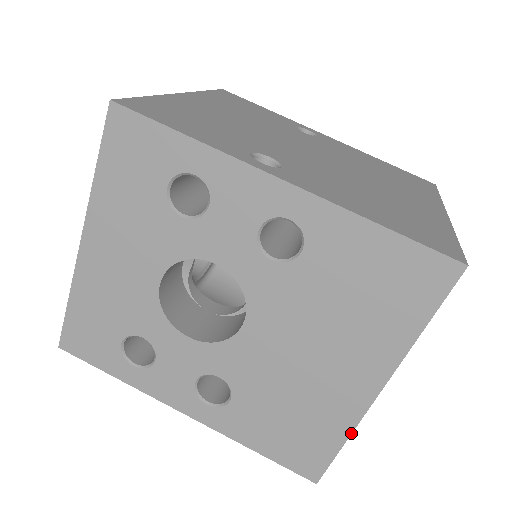
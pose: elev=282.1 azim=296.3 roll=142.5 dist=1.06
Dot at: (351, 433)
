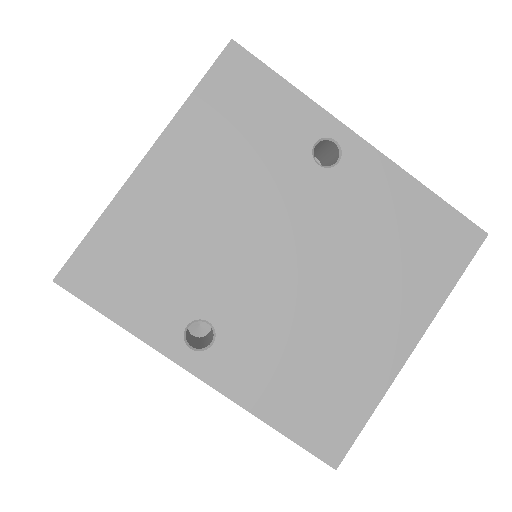
Dot at: occluded
